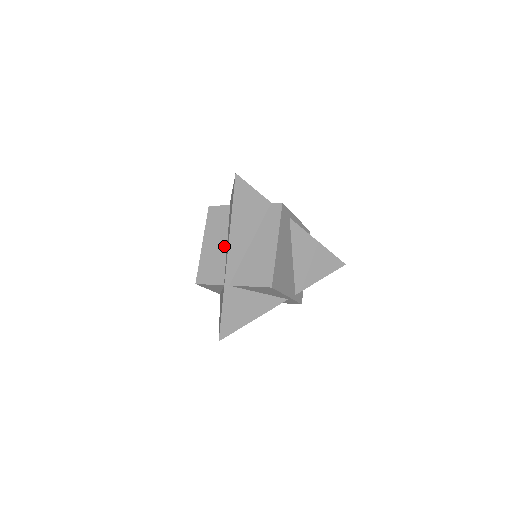
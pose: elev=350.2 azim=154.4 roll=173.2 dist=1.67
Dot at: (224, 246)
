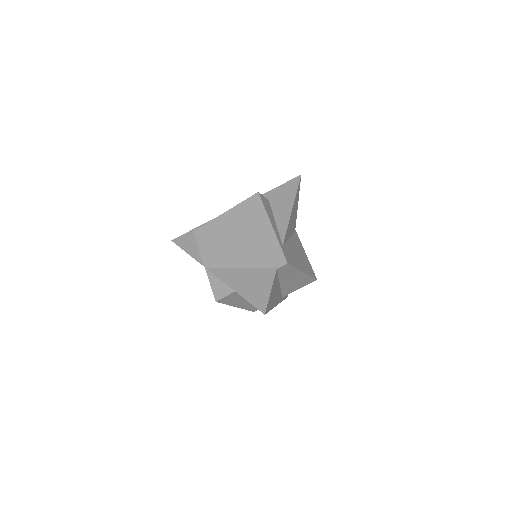
Dot at: occluded
